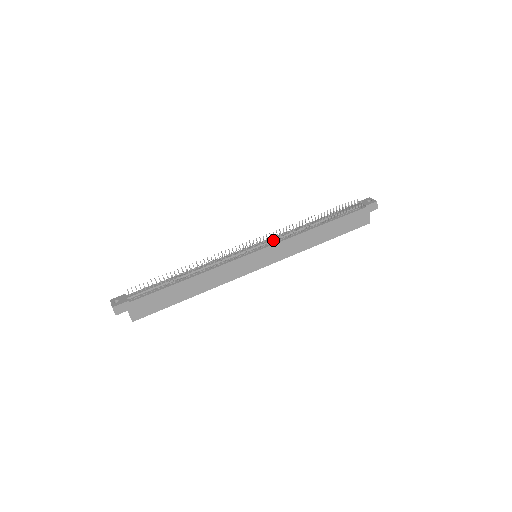
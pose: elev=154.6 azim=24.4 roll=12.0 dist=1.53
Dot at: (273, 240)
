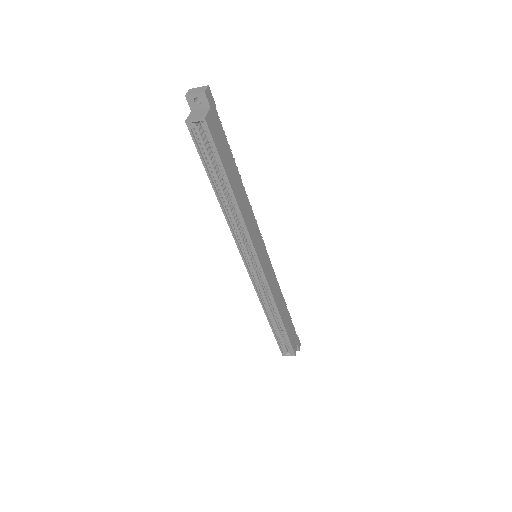
Dot at: occluded
